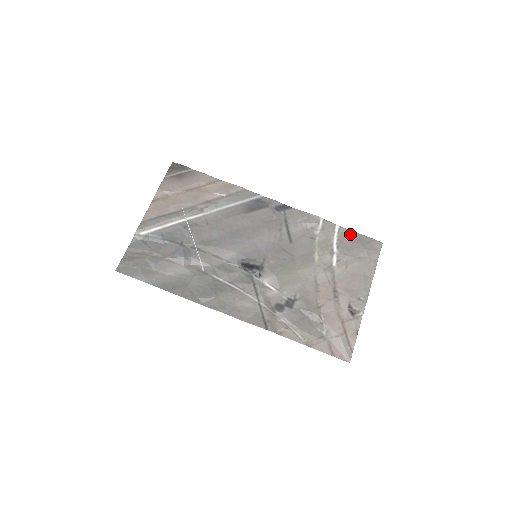
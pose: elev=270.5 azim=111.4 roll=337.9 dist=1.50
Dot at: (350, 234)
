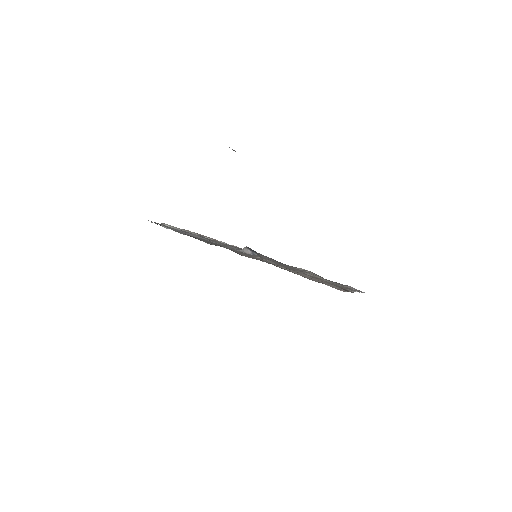
Dot at: (336, 282)
